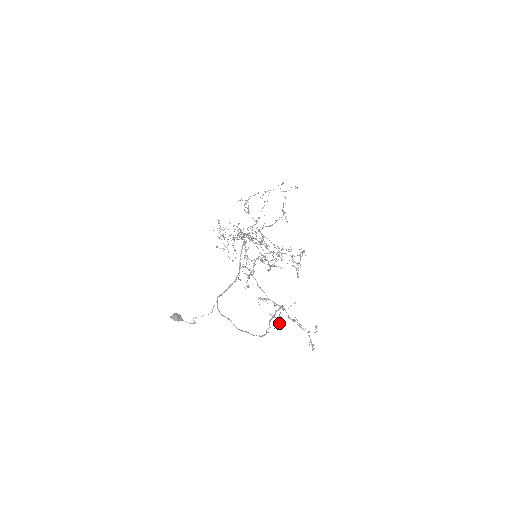
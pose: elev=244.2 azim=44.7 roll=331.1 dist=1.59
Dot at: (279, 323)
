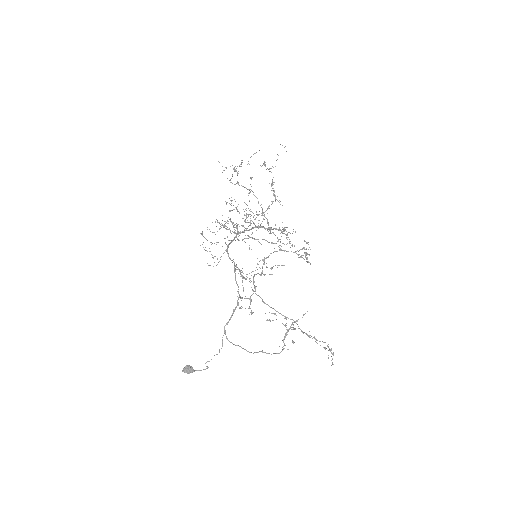
Dot at: (293, 343)
